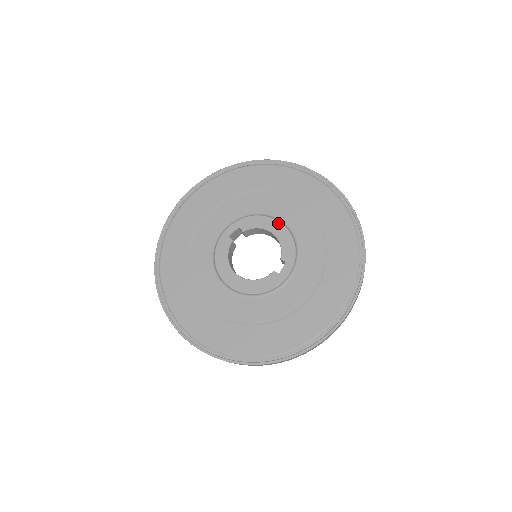
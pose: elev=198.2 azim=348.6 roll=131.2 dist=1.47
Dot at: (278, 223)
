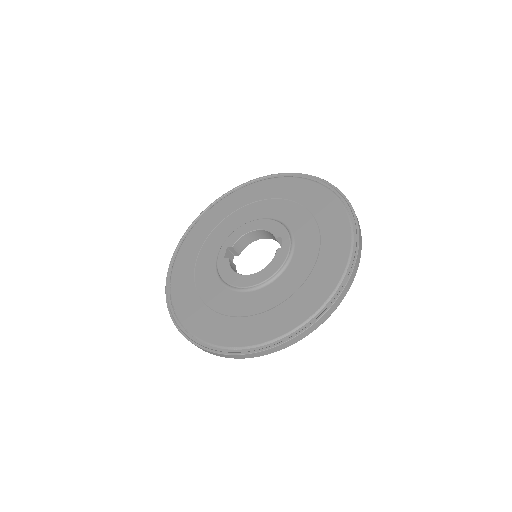
Dot at: (255, 221)
